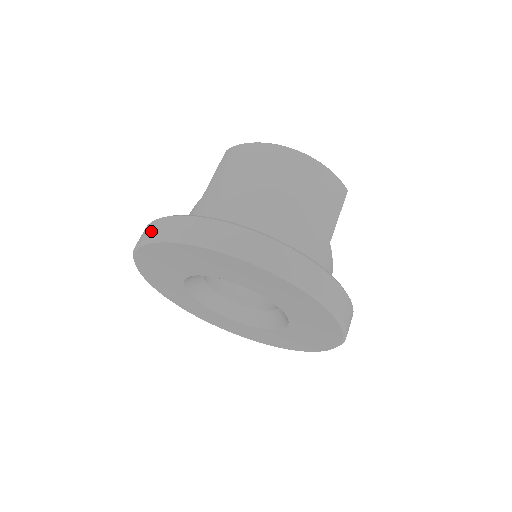
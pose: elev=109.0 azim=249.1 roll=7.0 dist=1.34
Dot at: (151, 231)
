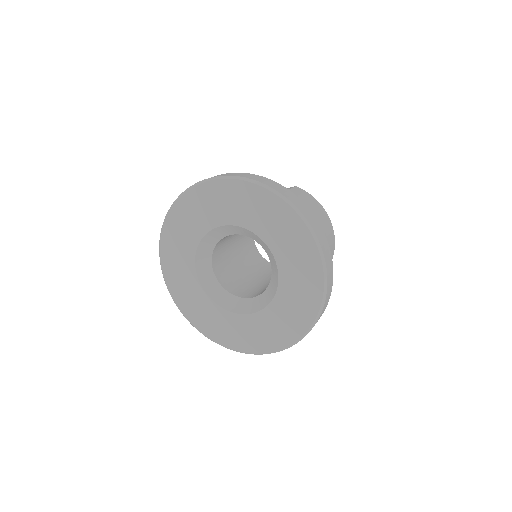
Dot at: (272, 184)
